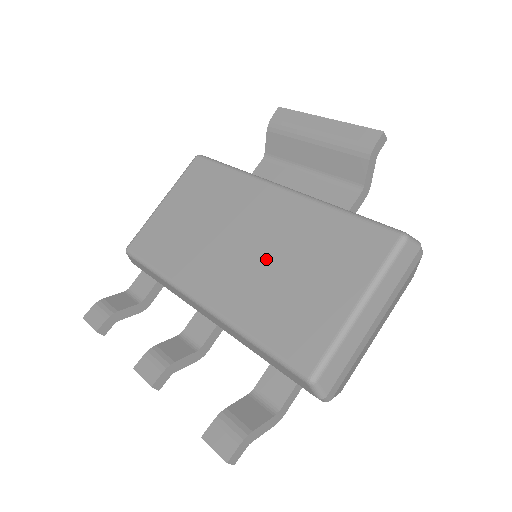
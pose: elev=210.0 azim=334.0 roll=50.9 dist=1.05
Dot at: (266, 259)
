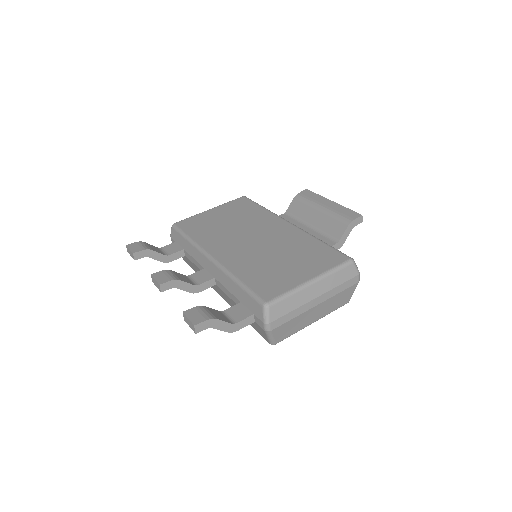
Dot at: (265, 249)
